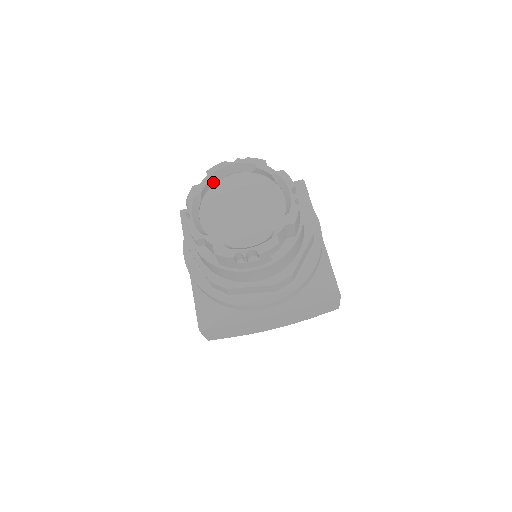
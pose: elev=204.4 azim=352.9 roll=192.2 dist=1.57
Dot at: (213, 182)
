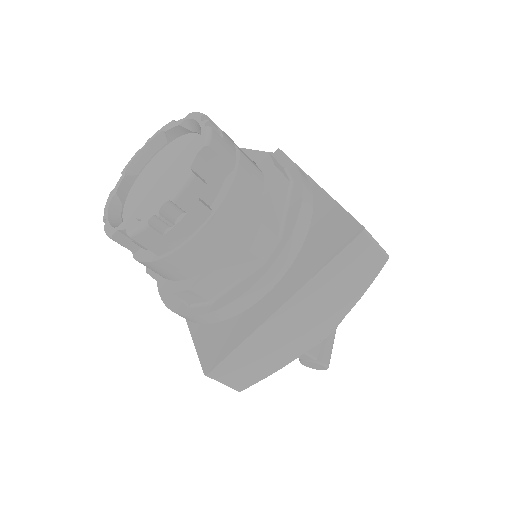
Dot at: (132, 179)
